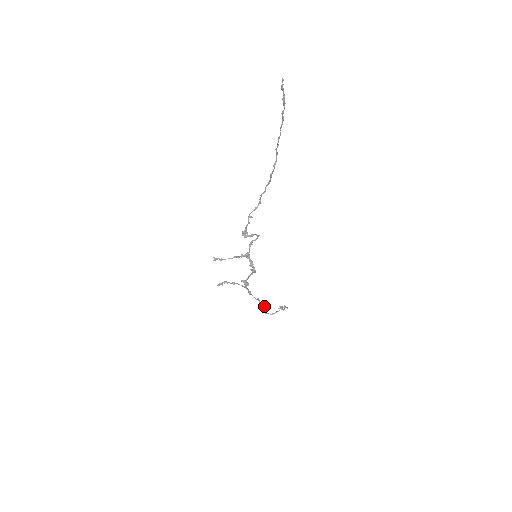
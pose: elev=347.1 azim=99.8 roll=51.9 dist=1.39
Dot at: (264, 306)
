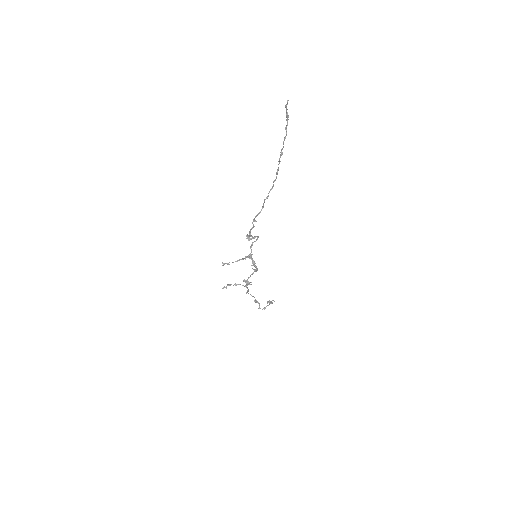
Dot at: (258, 302)
